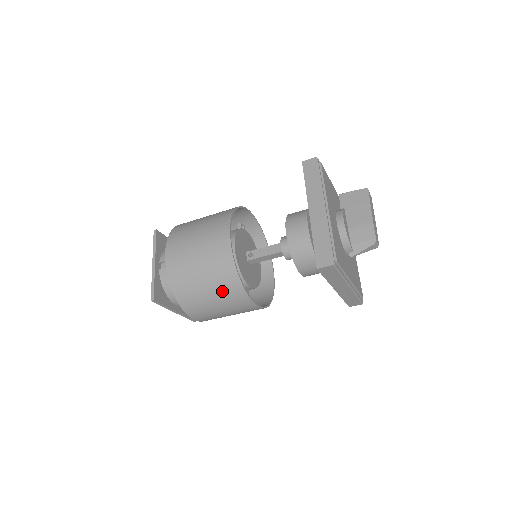
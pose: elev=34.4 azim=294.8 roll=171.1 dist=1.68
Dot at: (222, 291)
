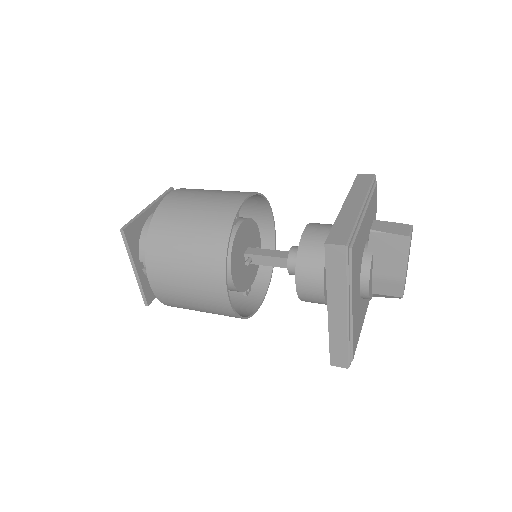
Dot at: occluded
